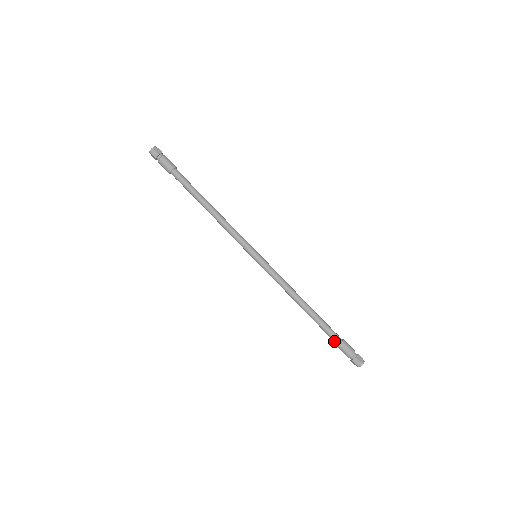
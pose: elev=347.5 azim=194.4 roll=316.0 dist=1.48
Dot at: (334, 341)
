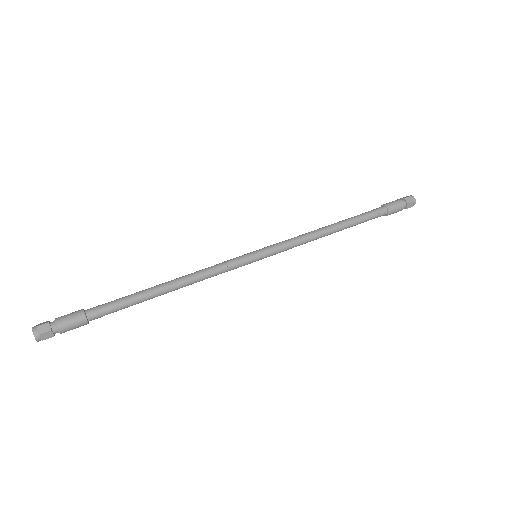
Dot at: occluded
